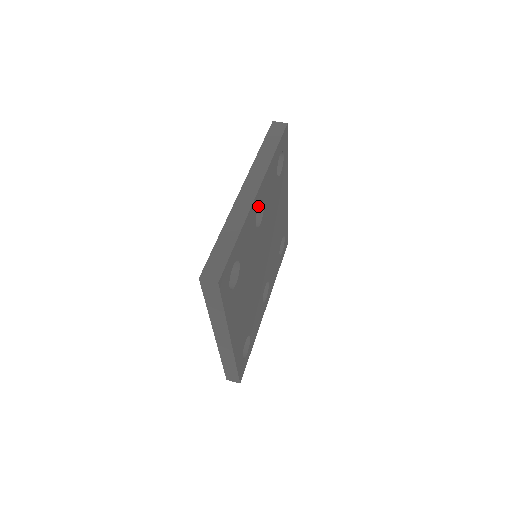
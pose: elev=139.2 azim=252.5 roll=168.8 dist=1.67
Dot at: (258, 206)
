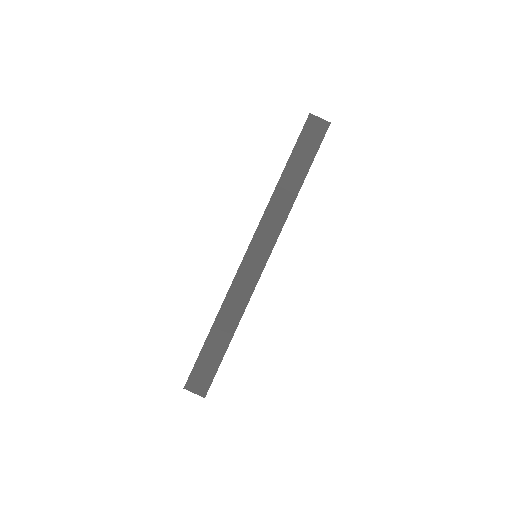
Dot at: occluded
